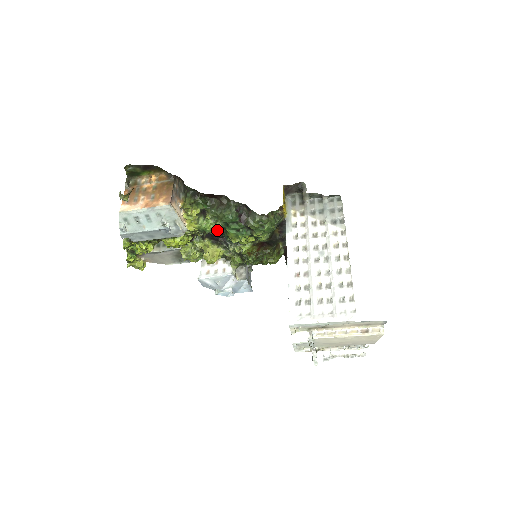
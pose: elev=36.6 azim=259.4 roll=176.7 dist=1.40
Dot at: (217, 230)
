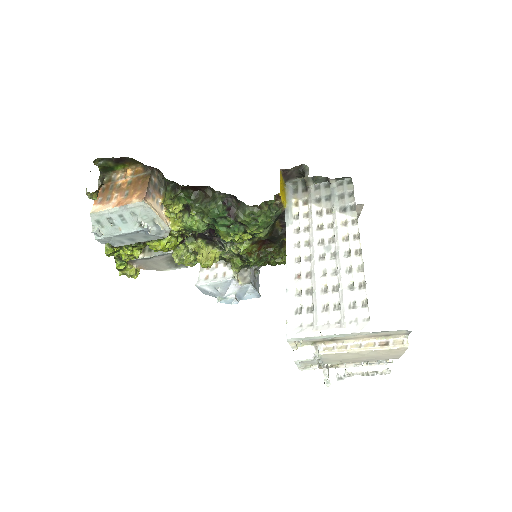
Dot at: (205, 228)
